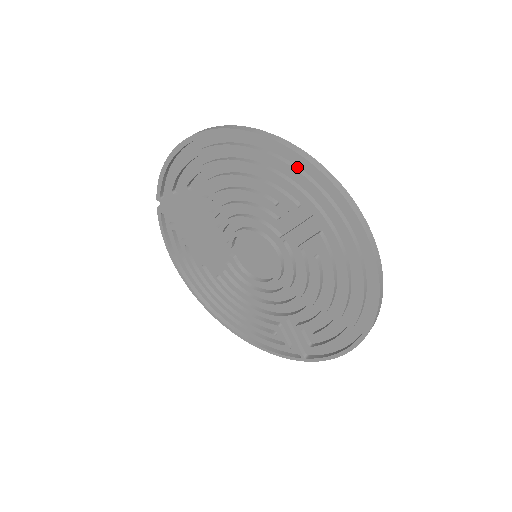
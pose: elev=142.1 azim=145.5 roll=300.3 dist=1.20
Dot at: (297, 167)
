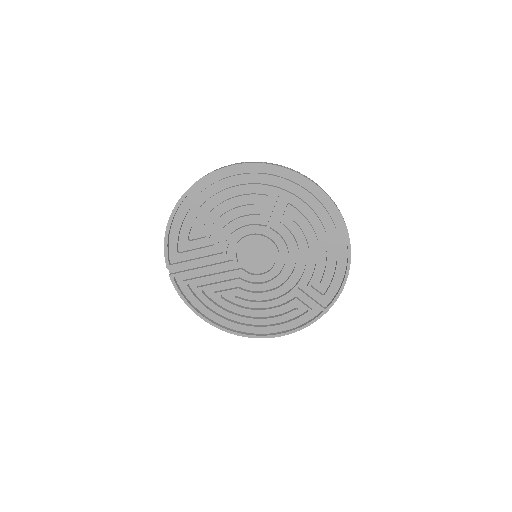
Dot at: (255, 173)
